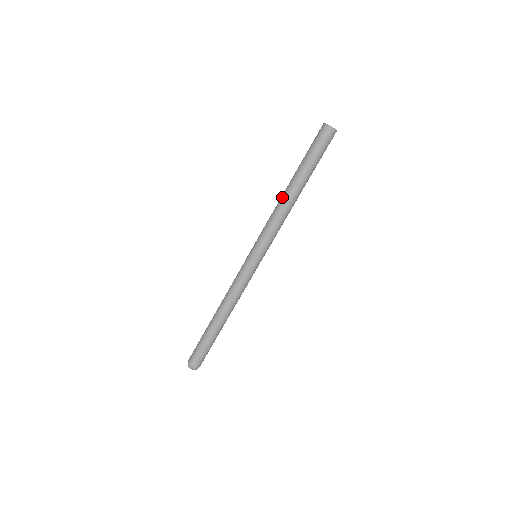
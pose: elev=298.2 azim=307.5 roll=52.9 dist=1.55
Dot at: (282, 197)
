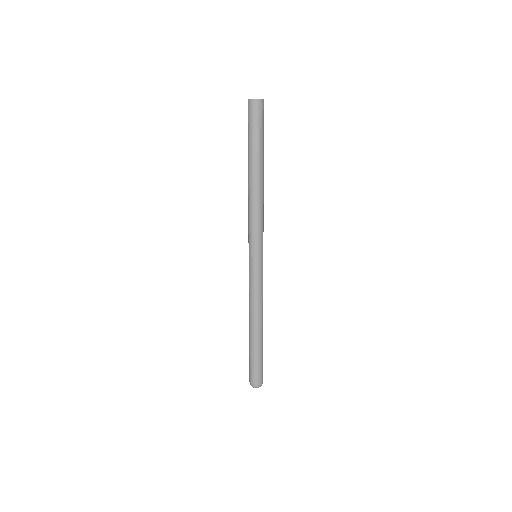
Dot at: (252, 190)
